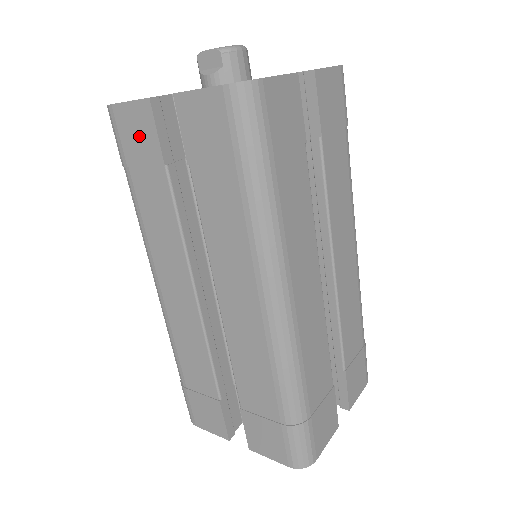
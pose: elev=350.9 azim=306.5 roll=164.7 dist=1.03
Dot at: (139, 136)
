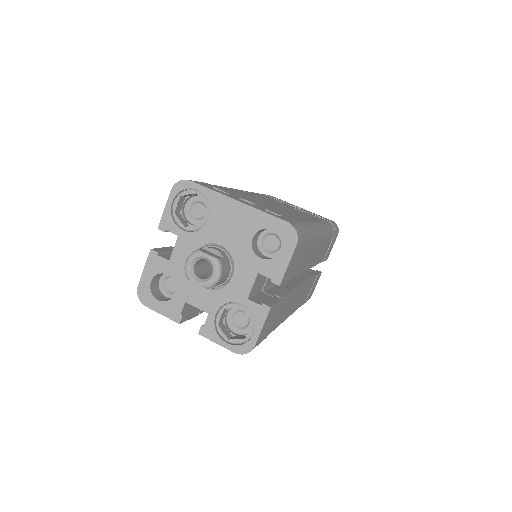
Dot at: occluded
